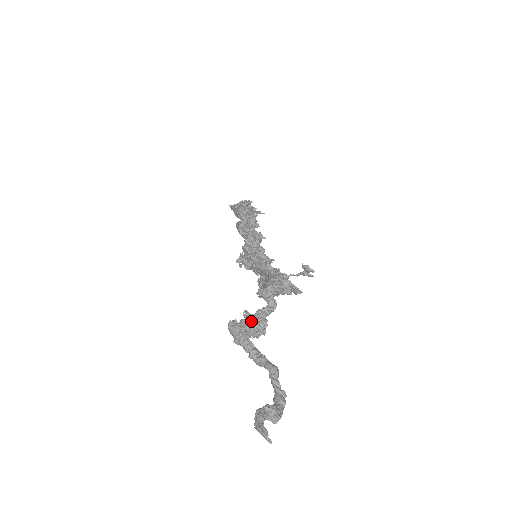
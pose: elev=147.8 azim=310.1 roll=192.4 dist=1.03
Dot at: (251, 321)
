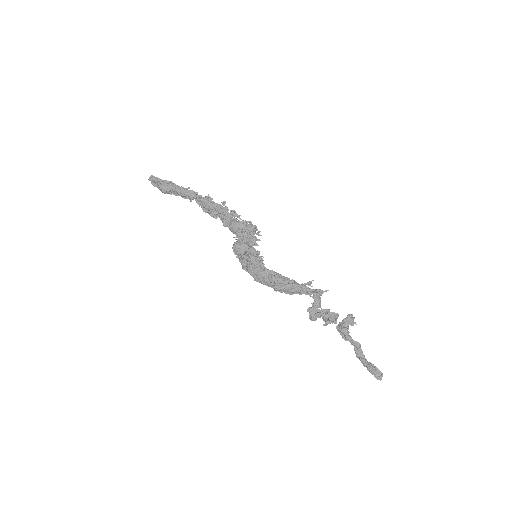
Dot at: (338, 314)
